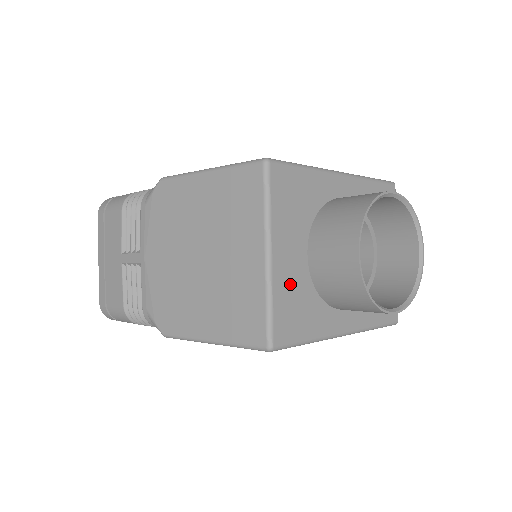
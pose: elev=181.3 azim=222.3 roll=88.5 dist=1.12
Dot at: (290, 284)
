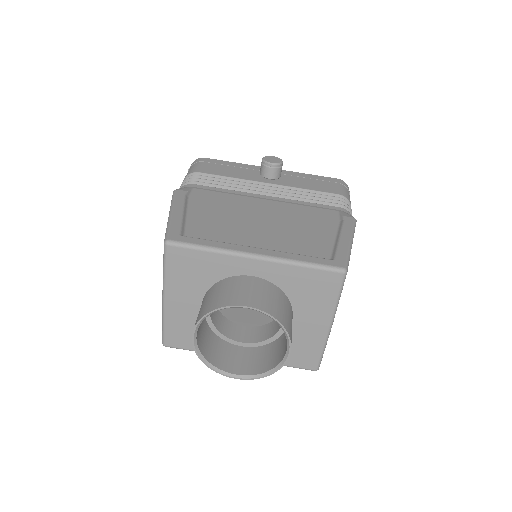
Dot at: (182, 318)
